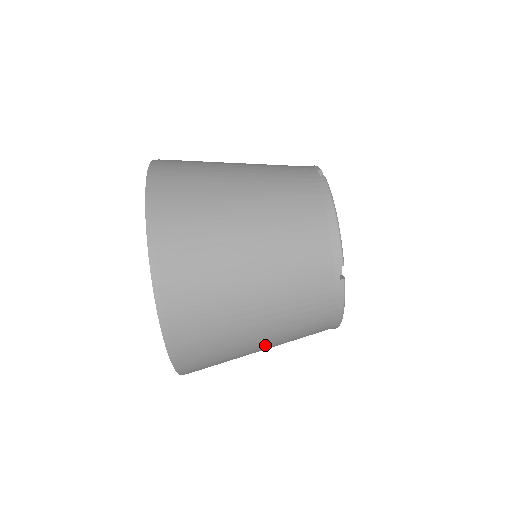
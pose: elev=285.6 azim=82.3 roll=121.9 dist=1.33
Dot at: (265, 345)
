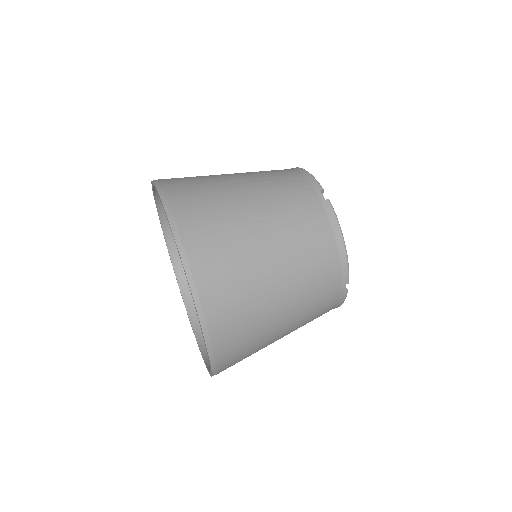
Dot at: (282, 282)
